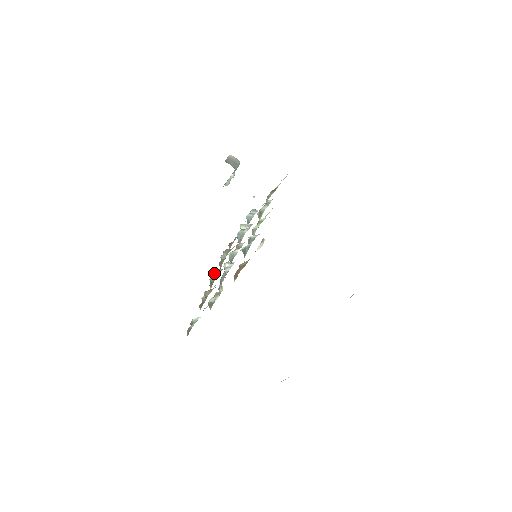
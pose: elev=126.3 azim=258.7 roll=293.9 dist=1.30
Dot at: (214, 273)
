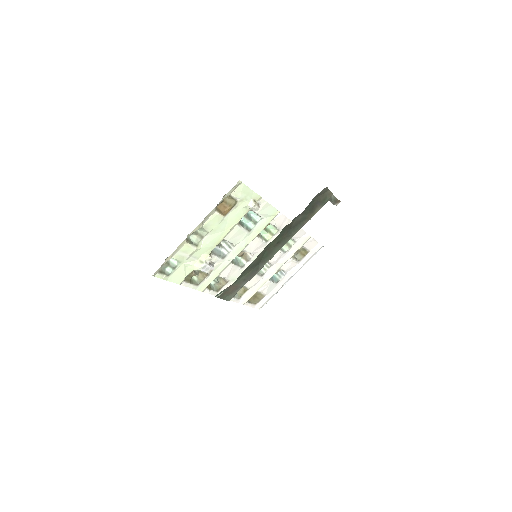
Dot at: (216, 279)
